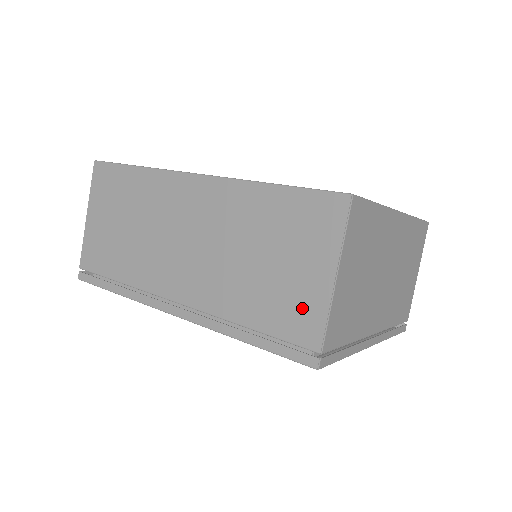
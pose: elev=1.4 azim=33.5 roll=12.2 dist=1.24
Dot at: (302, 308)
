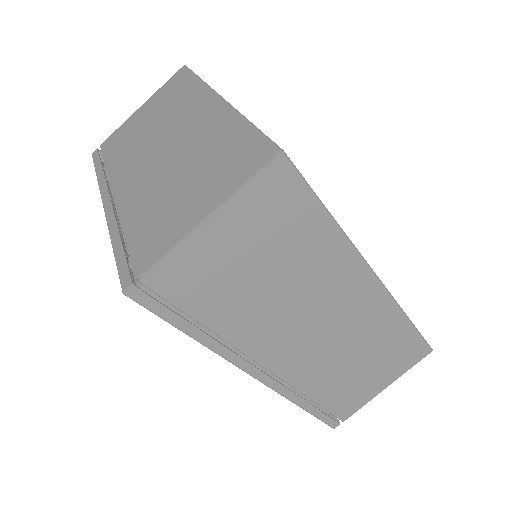
Dot at: (357, 398)
